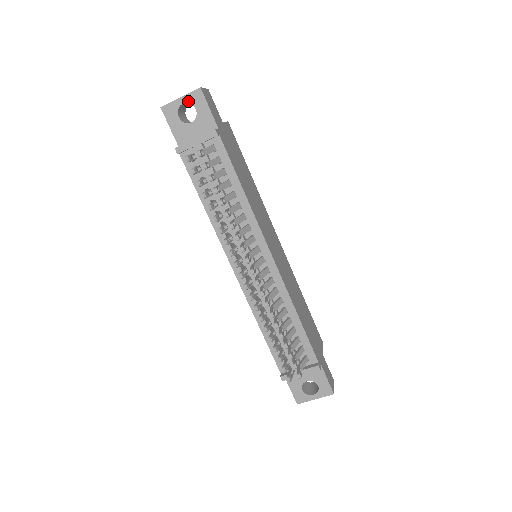
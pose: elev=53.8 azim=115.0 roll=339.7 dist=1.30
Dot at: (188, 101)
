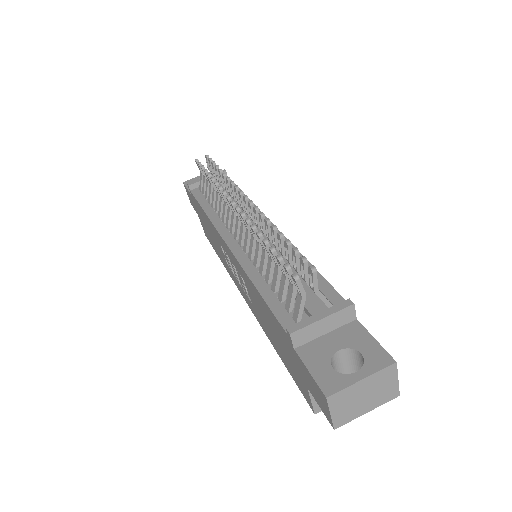
Dot at: occluded
